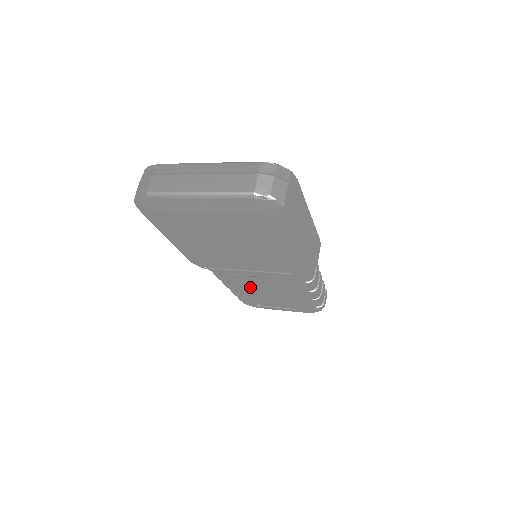
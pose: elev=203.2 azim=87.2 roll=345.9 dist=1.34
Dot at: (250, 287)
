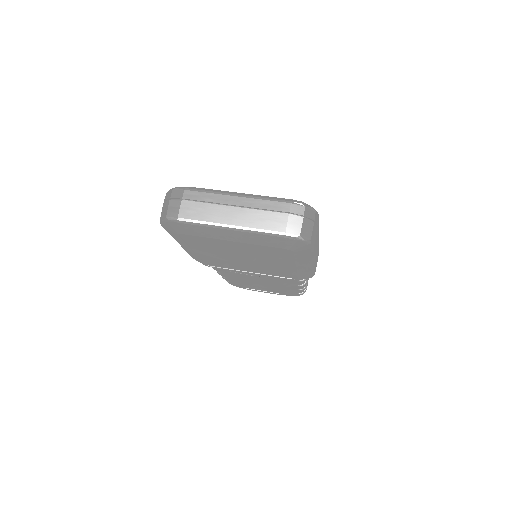
Dot at: (244, 278)
